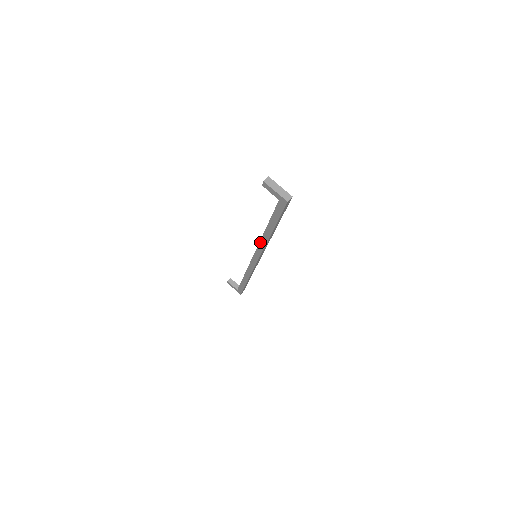
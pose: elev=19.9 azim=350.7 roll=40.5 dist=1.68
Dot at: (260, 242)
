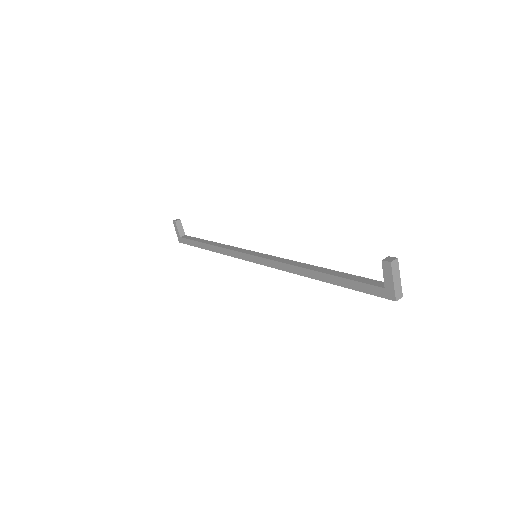
Dot at: (287, 264)
